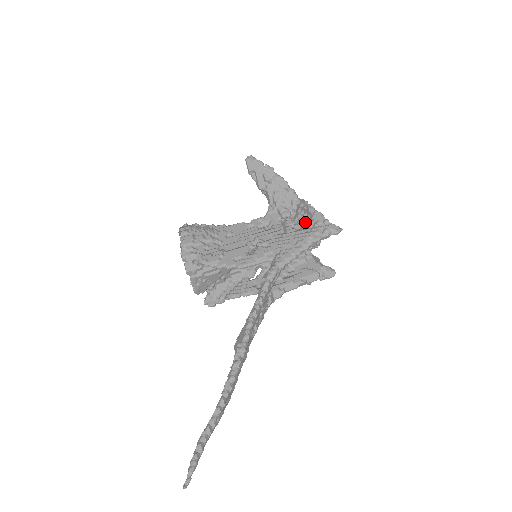
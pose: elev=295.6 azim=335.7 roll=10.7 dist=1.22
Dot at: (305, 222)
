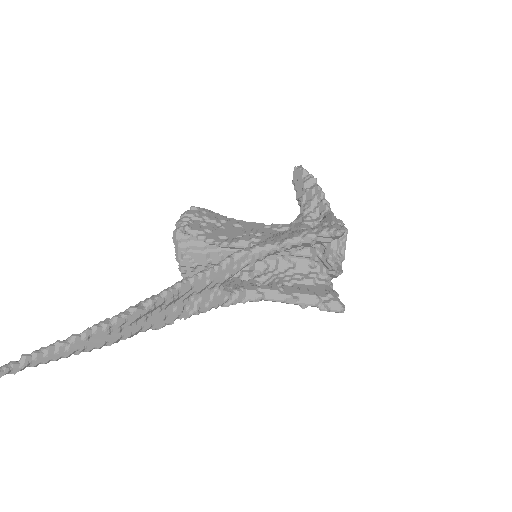
Dot at: (317, 226)
